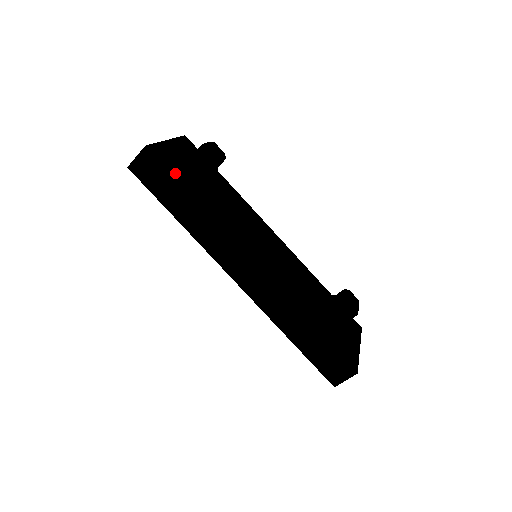
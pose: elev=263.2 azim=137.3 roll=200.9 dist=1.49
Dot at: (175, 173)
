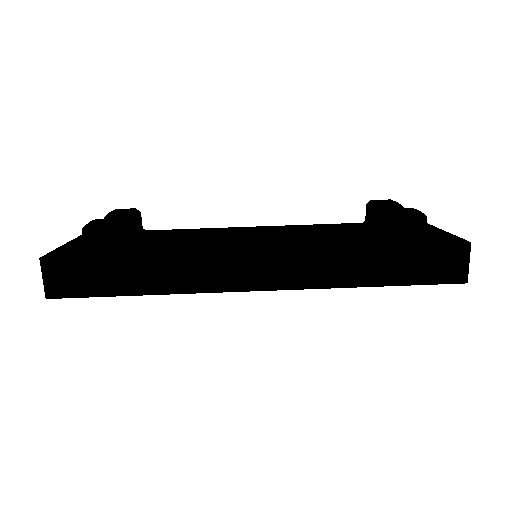
Dot at: occluded
